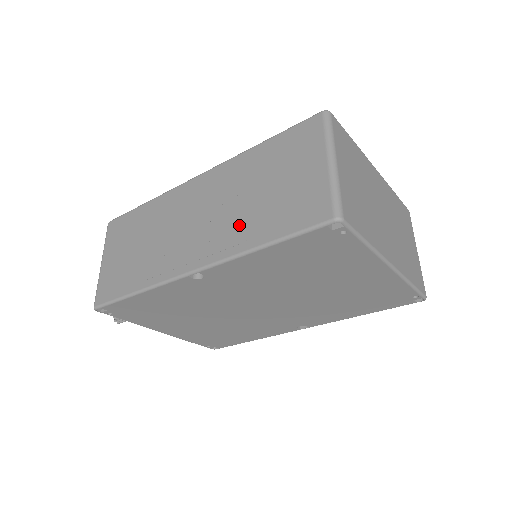
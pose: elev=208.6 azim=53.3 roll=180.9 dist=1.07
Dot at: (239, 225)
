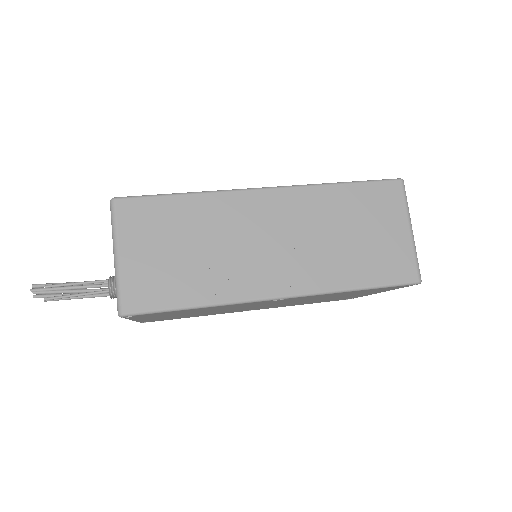
Dot at: (331, 263)
